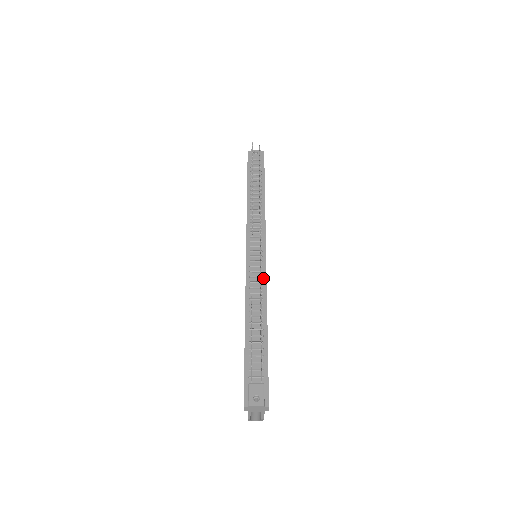
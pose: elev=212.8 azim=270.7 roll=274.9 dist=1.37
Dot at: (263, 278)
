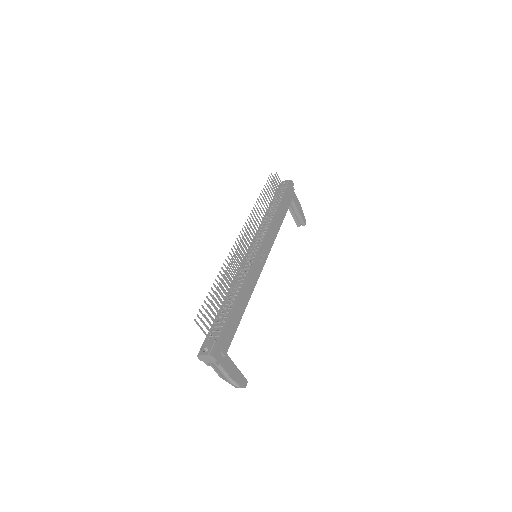
Dot at: (249, 269)
